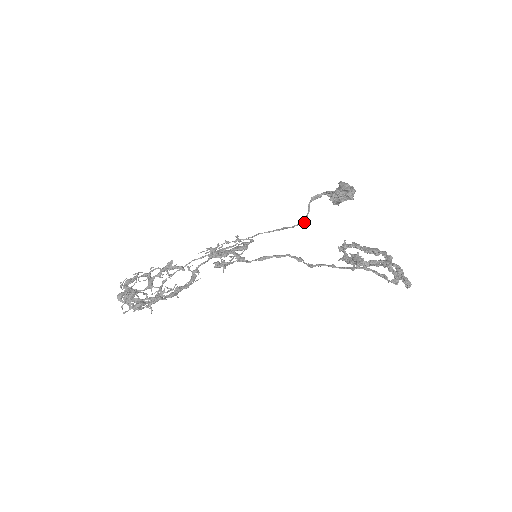
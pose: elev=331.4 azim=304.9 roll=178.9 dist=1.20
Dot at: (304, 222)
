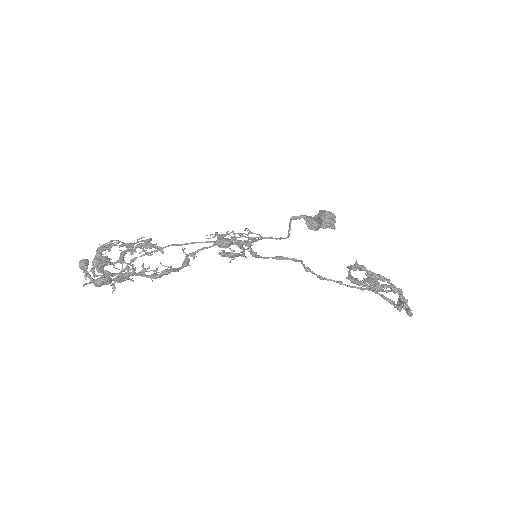
Dot at: (288, 237)
